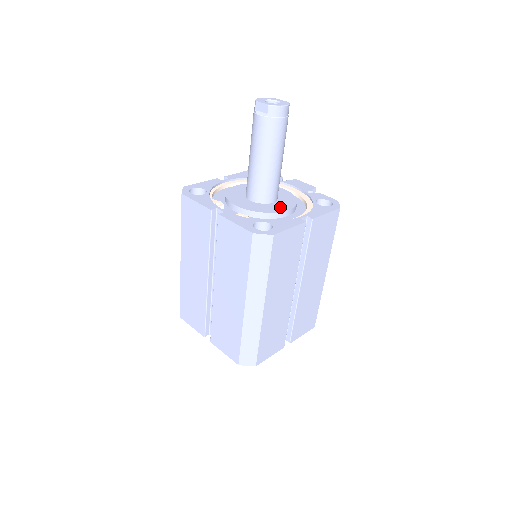
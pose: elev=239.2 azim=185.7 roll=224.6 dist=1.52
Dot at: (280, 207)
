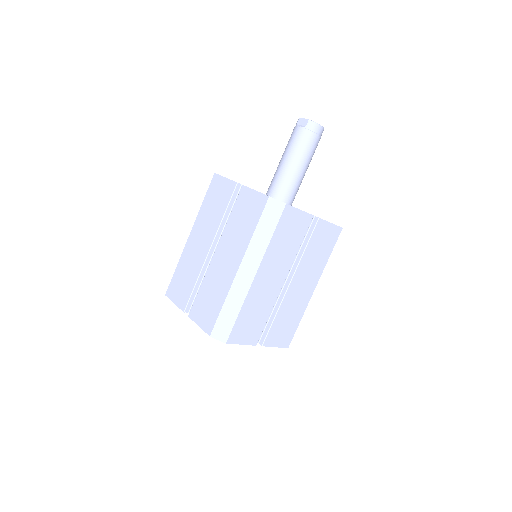
Dot at: occluded
